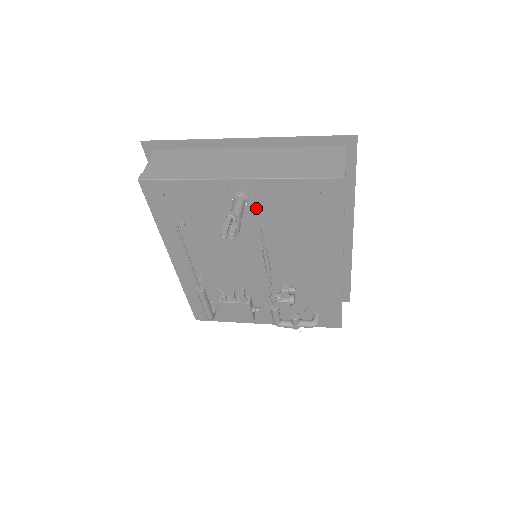
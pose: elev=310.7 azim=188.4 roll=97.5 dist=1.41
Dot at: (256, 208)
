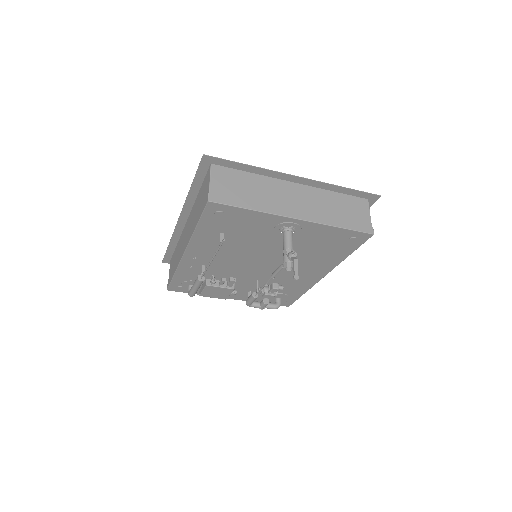
Dot at: (294, 237)
